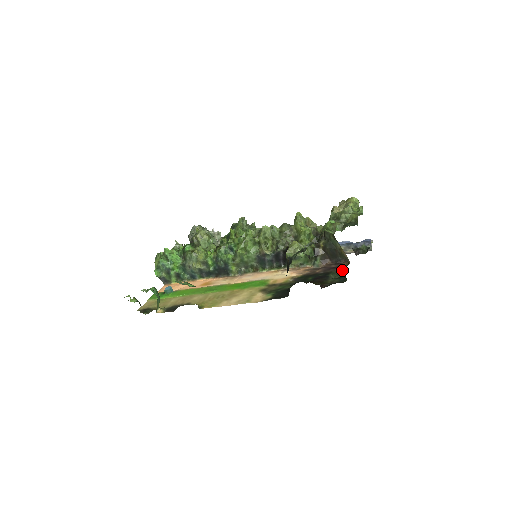
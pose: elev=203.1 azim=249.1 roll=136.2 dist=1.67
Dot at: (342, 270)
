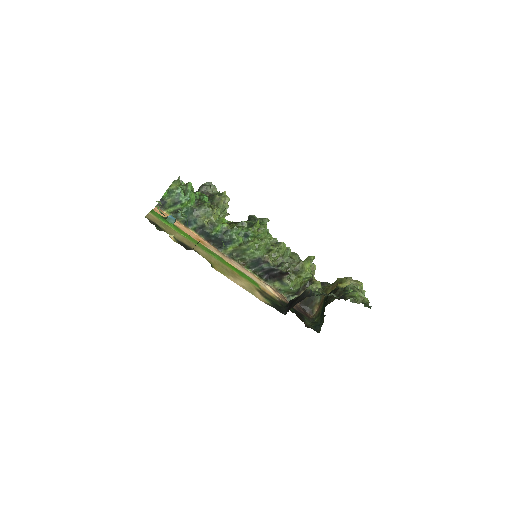
Dot at: (311, 320)
